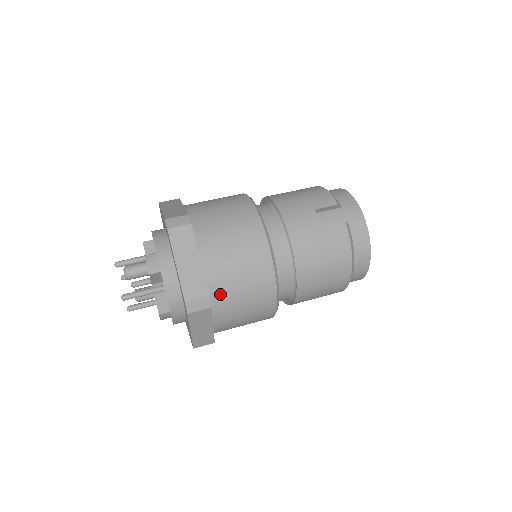
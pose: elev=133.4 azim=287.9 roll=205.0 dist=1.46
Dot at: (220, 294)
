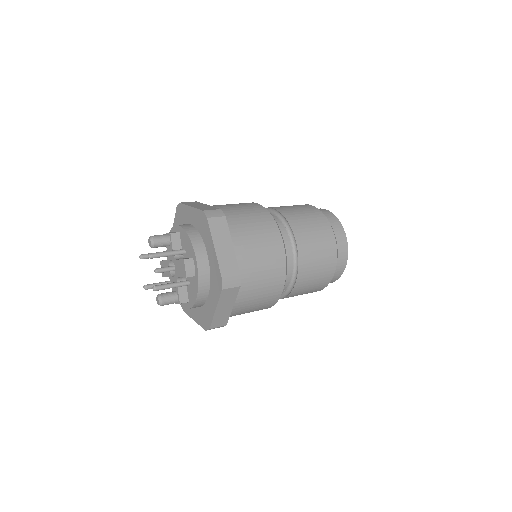
Dot at: (230, 218)
